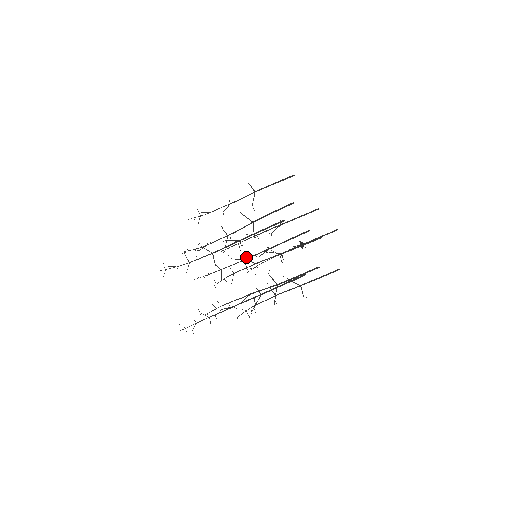
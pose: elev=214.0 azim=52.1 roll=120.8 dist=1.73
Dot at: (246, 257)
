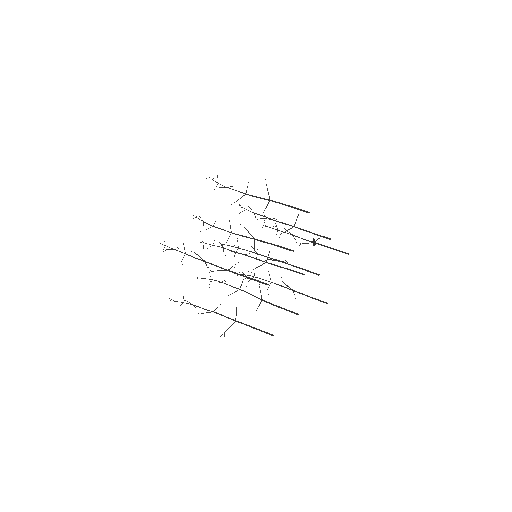
Dot at: occluded
